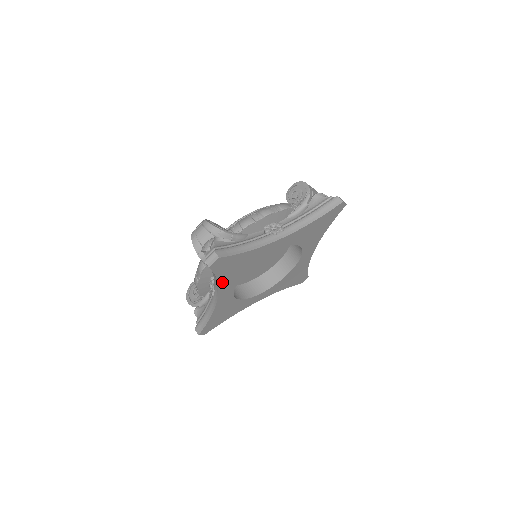
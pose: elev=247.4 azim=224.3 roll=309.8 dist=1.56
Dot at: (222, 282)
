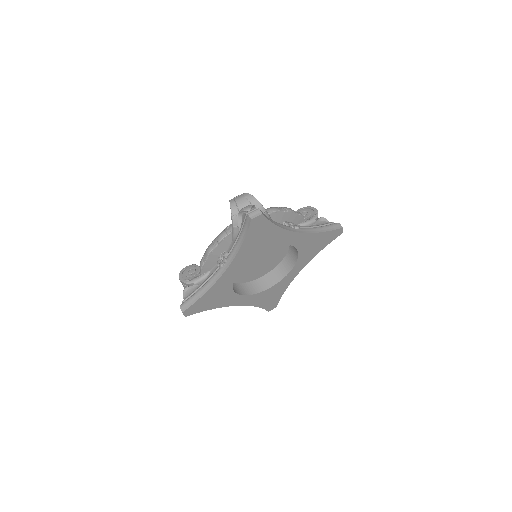
Dot at: (242, 249)
